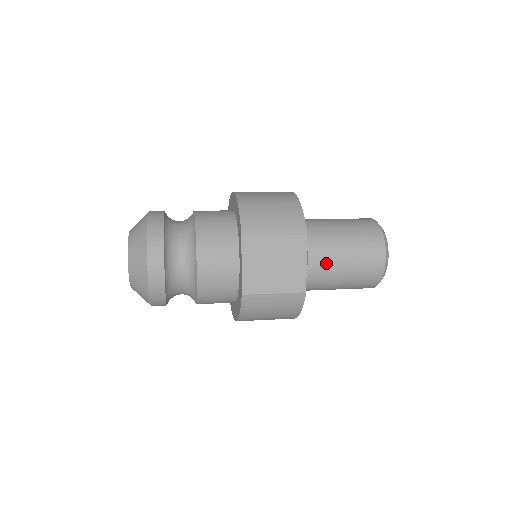
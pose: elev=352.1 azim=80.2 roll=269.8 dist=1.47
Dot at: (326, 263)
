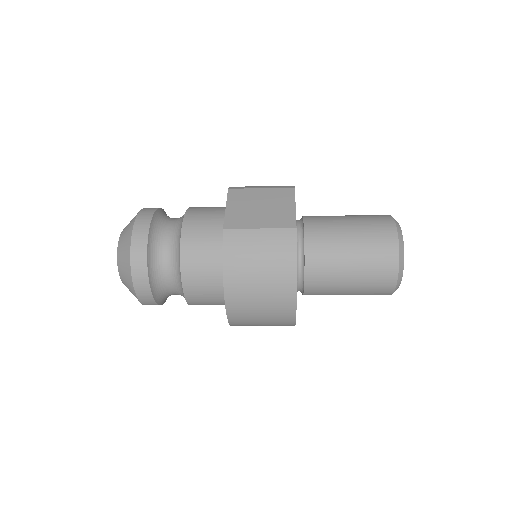
Dot at: (325, 229)
